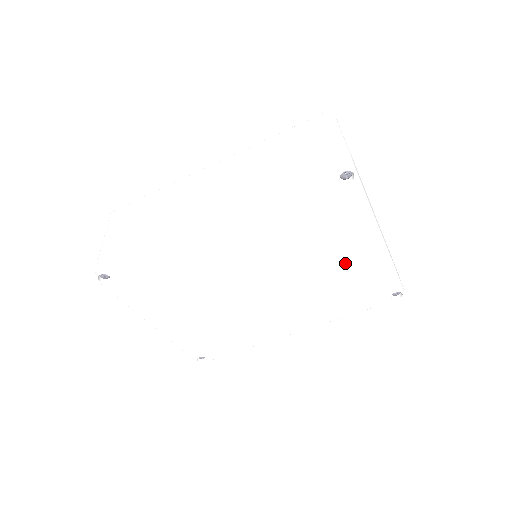
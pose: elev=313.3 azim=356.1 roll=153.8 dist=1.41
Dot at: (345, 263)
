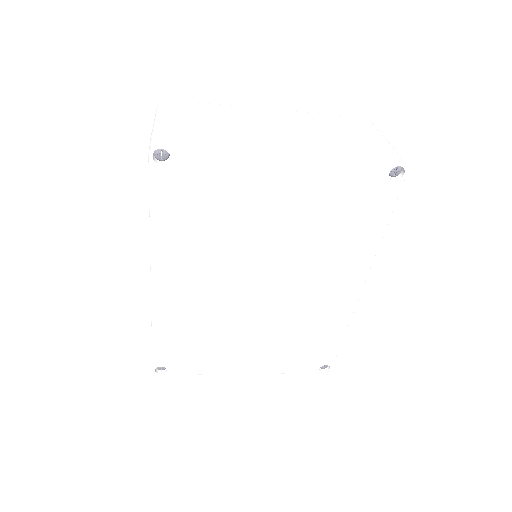
Dot at: (290, 204)
